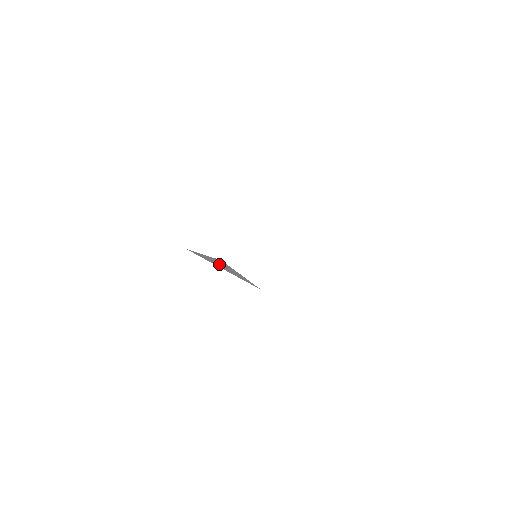
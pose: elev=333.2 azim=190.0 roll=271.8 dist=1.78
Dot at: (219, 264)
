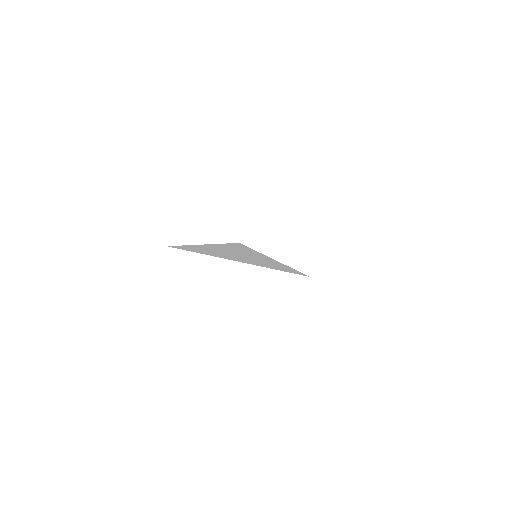
Dot at: (230, 253)
